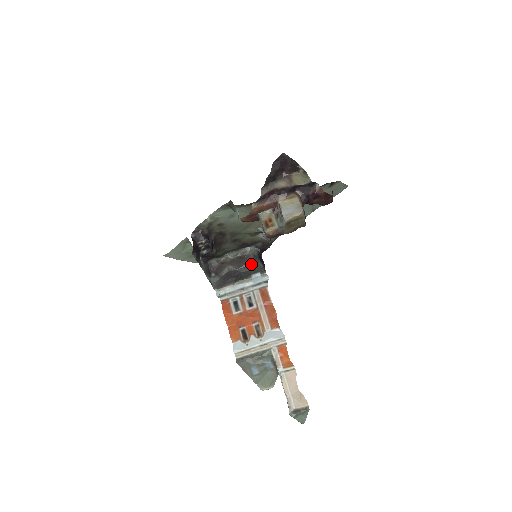
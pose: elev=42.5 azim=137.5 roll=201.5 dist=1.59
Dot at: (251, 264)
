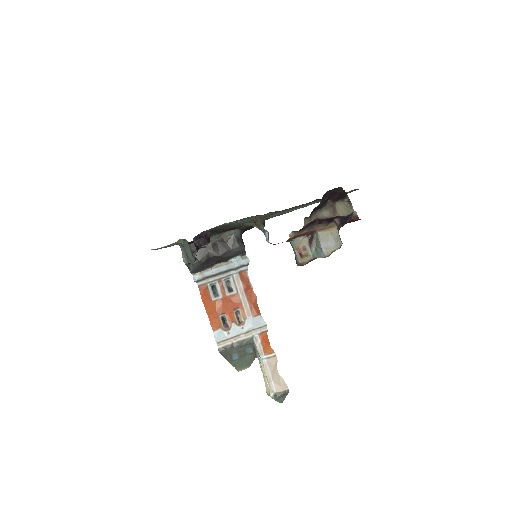
Dot at: (235, 249)
